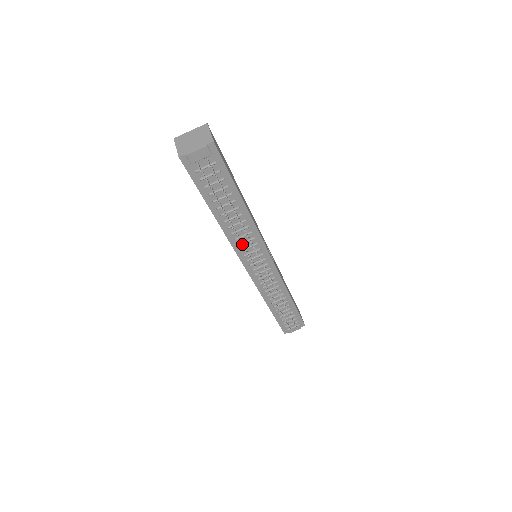
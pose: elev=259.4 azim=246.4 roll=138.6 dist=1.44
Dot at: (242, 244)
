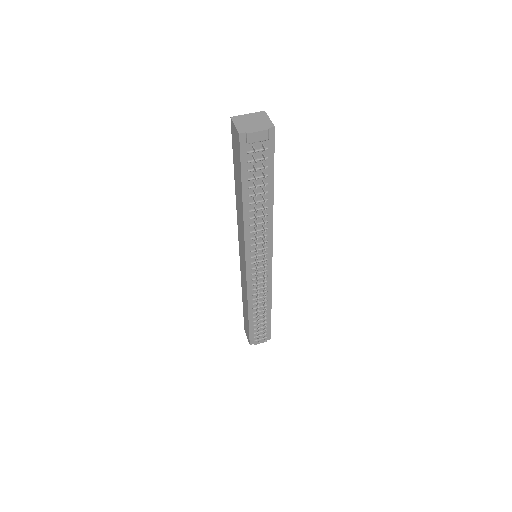
Dot at: (257, 238)
